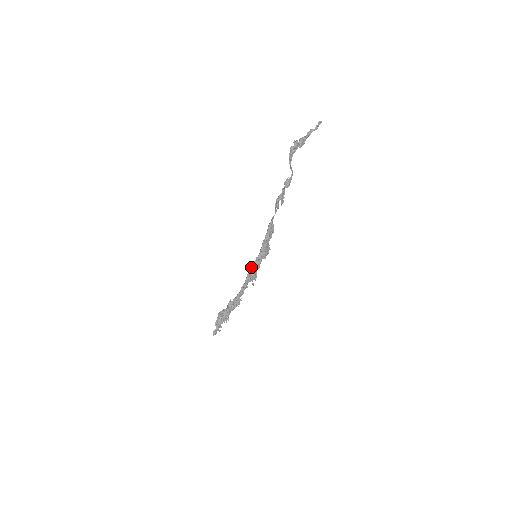
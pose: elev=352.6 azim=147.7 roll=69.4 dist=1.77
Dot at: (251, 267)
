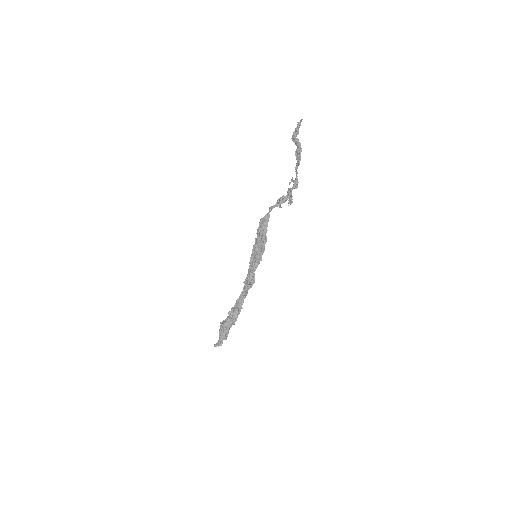
Dot at: (255, 268)
